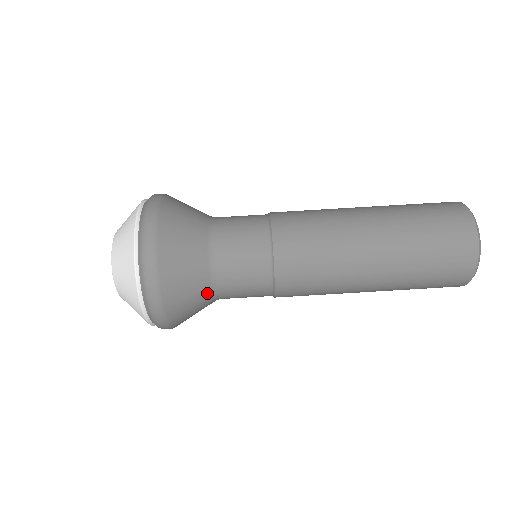
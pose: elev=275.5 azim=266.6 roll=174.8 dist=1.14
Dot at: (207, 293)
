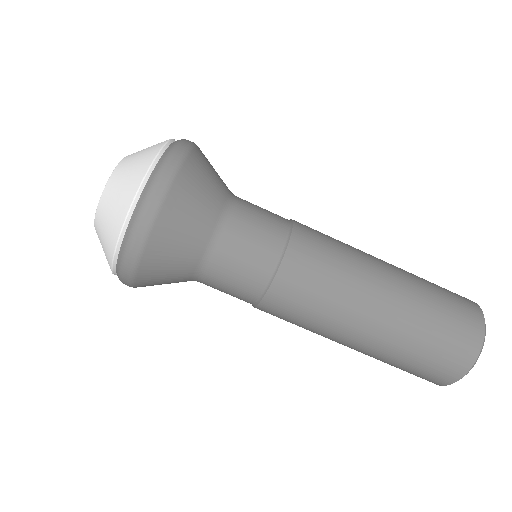
Dot at: (187, 279)
